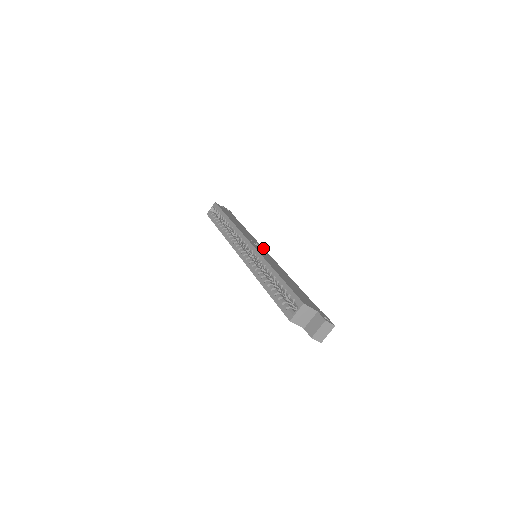
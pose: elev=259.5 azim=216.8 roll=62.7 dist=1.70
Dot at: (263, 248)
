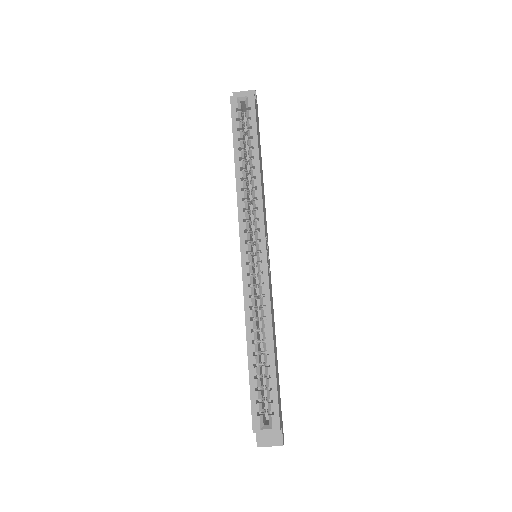
Dot at: occluded
